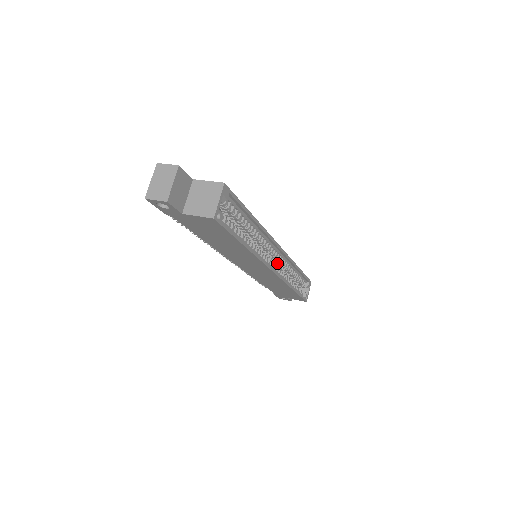
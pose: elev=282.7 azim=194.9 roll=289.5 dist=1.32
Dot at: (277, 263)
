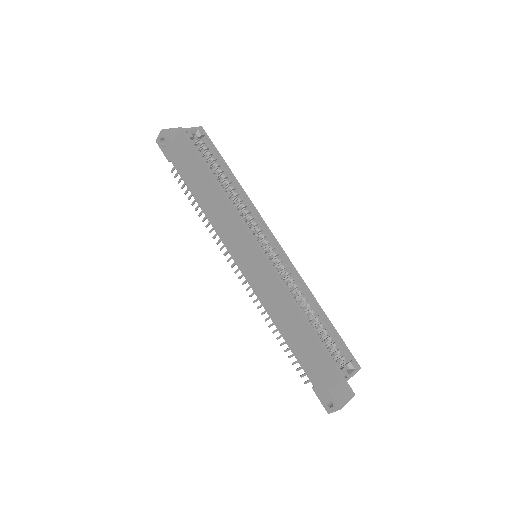
Dot at: (282, 275)
